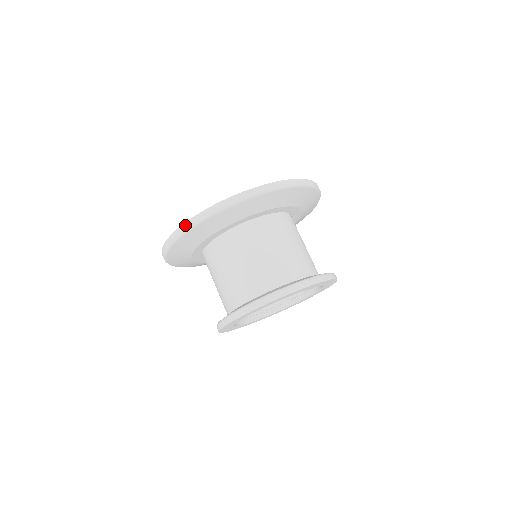
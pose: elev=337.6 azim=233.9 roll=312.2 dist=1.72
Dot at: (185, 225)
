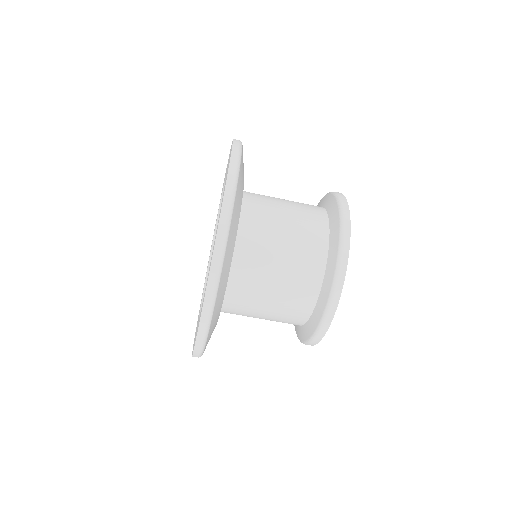
Dot at: (221, 228)
